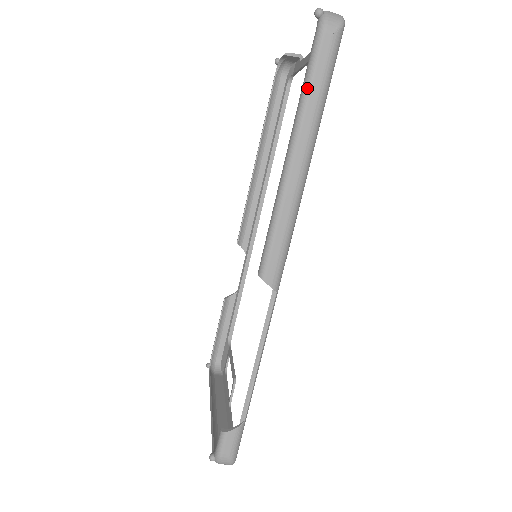
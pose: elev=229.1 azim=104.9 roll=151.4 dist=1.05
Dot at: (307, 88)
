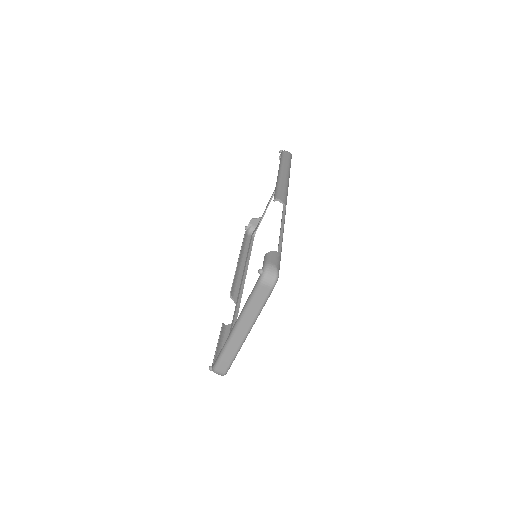
Dot at: (283, 159)
